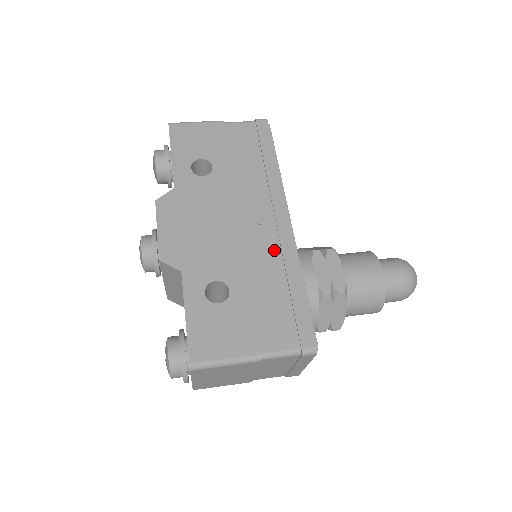
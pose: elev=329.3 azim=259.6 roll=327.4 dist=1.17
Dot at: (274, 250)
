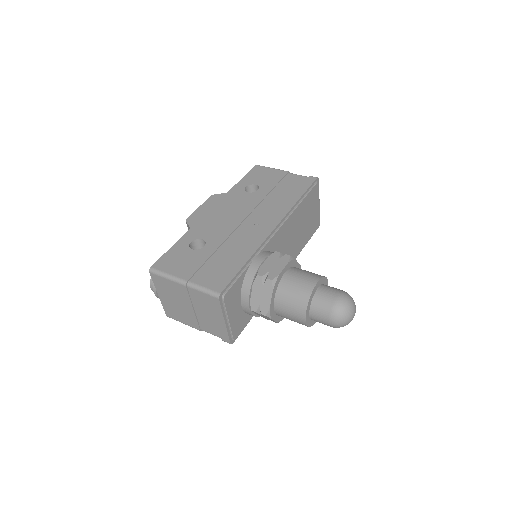
Dot at: (250, 239)
